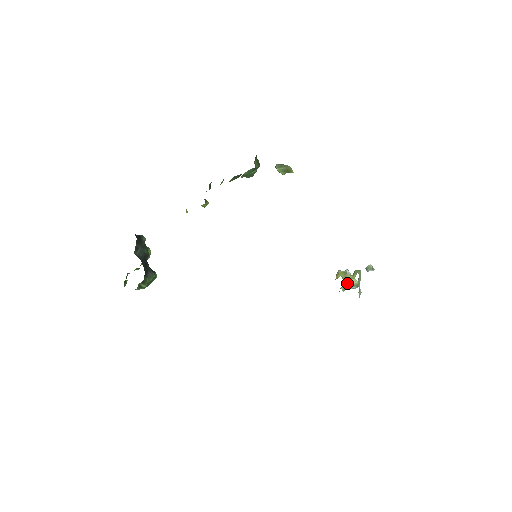
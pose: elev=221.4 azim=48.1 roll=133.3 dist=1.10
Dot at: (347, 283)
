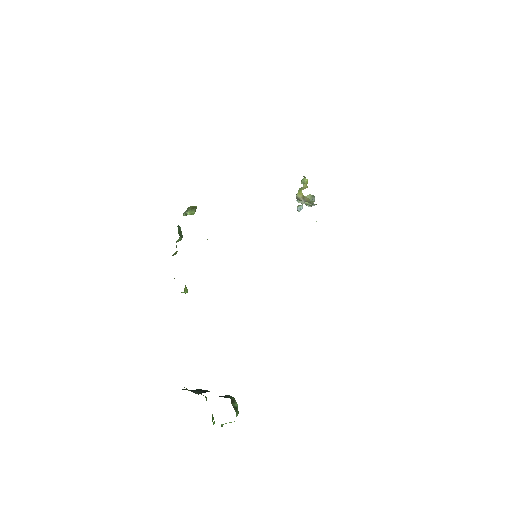
Dot at: occluded
